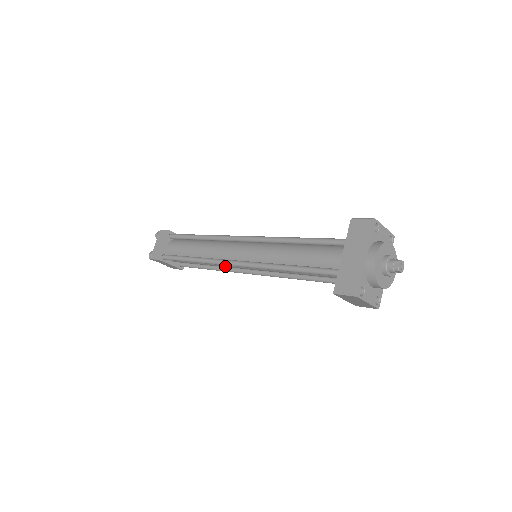
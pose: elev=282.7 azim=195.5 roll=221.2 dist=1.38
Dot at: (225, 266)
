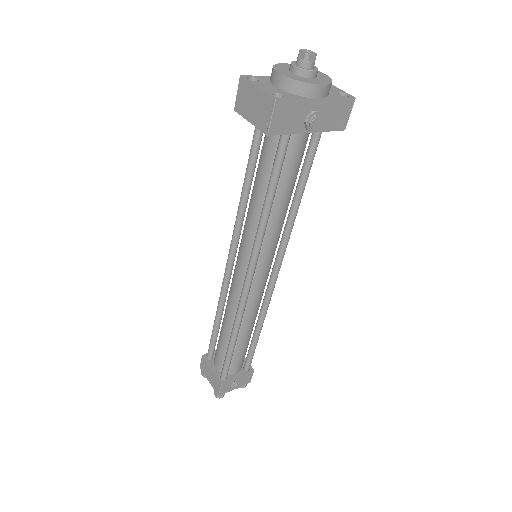
Dot at: (232, 295)
